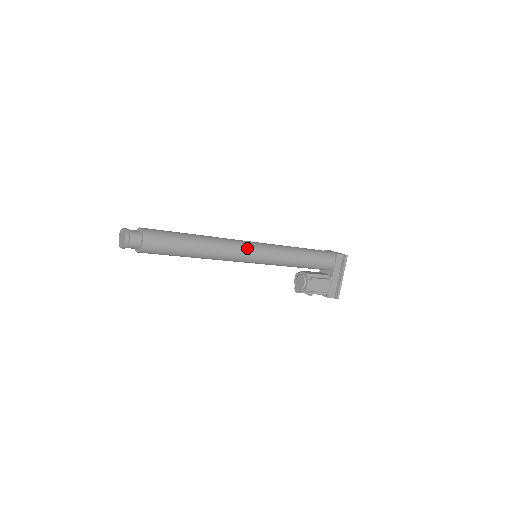
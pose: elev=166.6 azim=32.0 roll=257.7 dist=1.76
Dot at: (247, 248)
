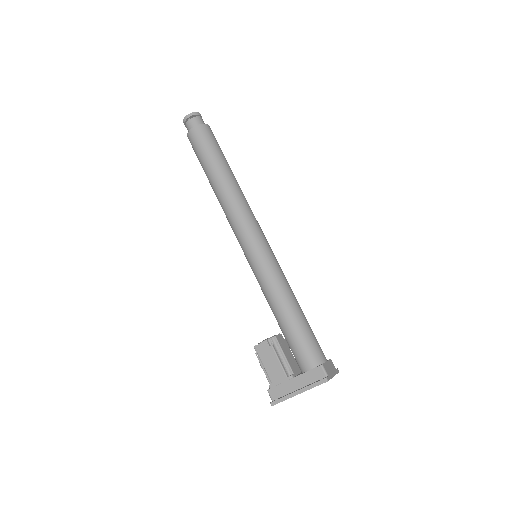
Dot at: (249, 231)
